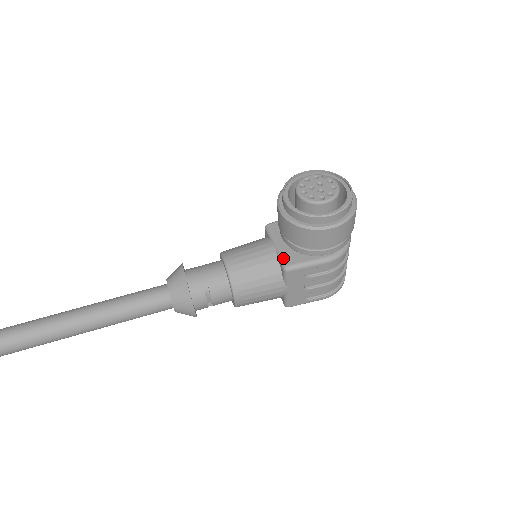
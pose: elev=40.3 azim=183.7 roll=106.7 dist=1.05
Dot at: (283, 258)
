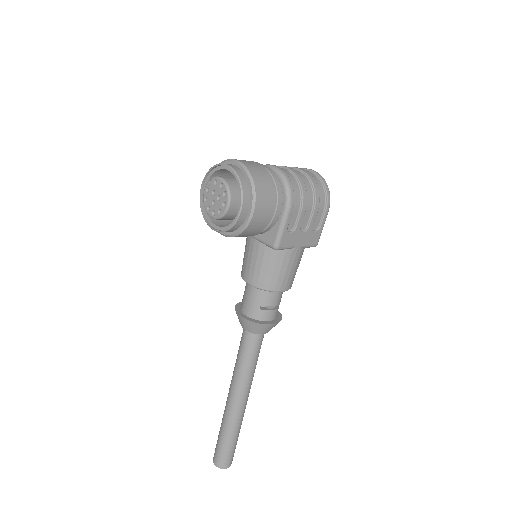
Dot at: (266, 243)
